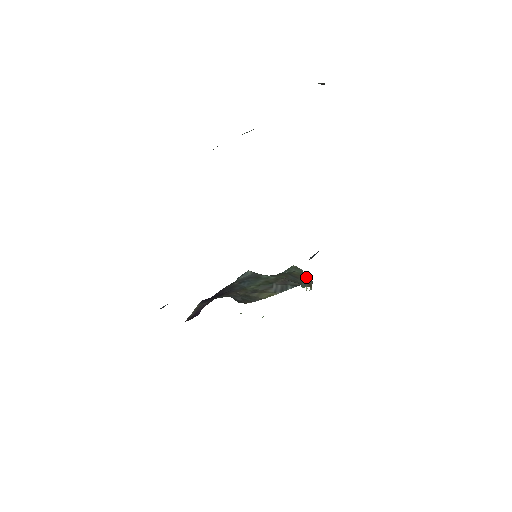
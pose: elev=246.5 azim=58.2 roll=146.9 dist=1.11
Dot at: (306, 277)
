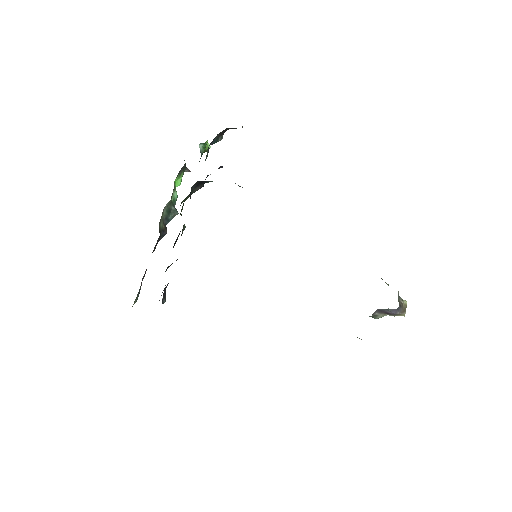
Dot at: occluded
